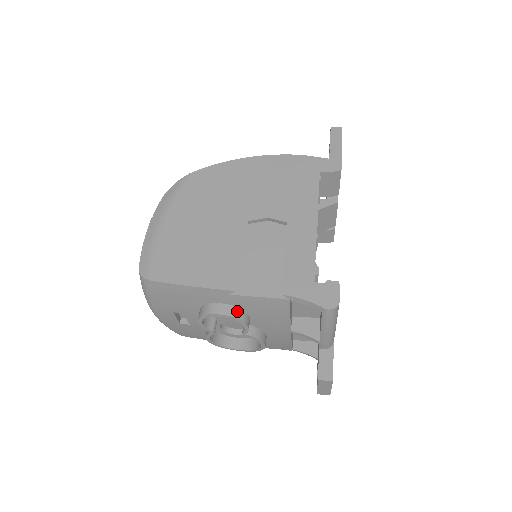
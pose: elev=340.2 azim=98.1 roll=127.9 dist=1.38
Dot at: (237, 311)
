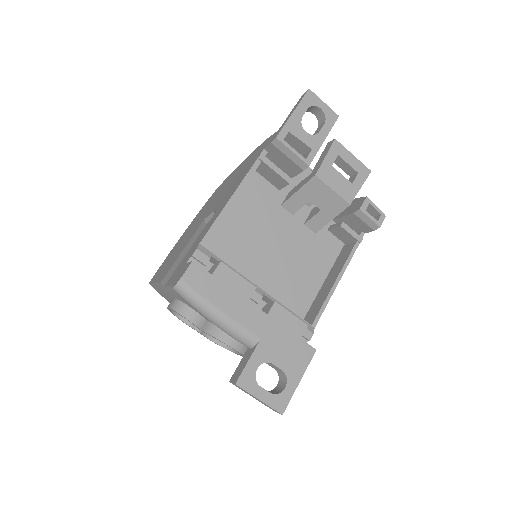
Dot at: (178, 304)
